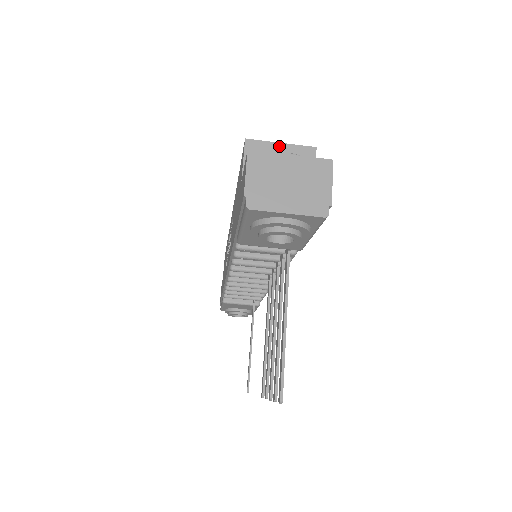
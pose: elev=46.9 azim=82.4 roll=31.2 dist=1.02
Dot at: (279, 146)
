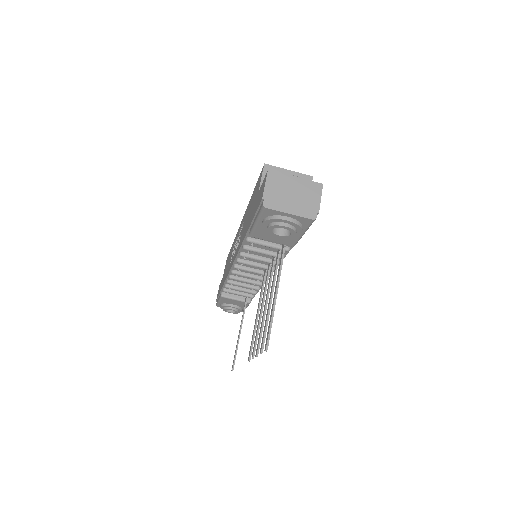
Dot at: (287, 172)
